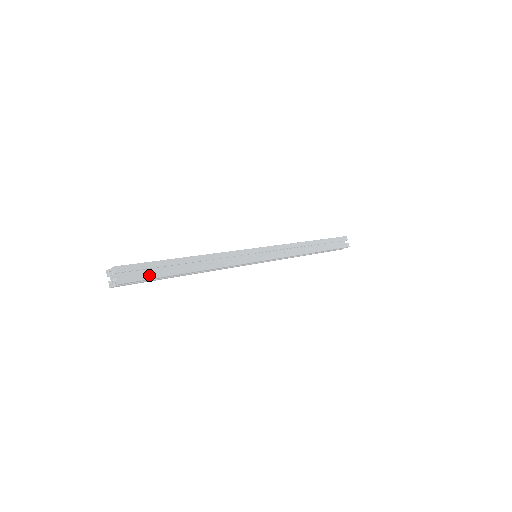
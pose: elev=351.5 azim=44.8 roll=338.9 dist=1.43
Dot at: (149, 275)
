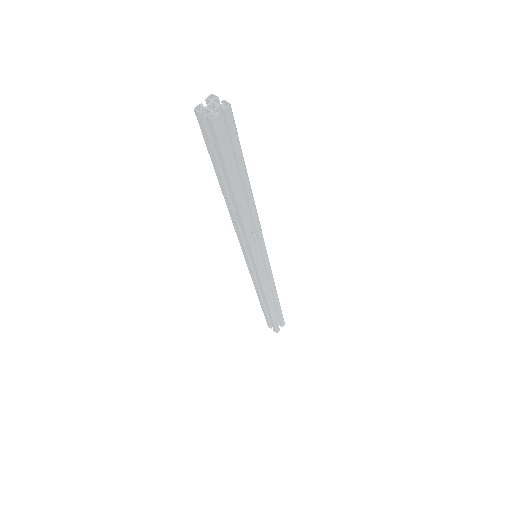
Dot at: (236, 140)
